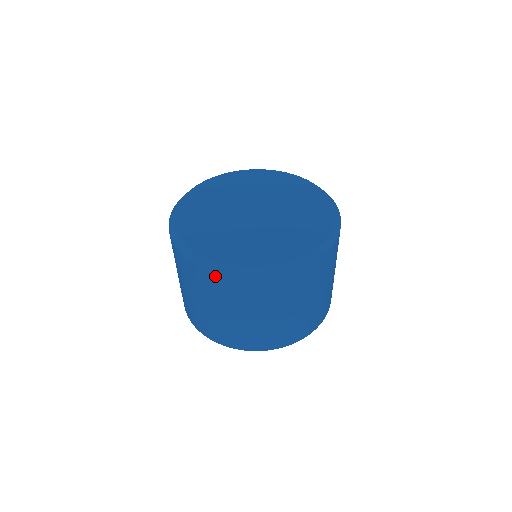
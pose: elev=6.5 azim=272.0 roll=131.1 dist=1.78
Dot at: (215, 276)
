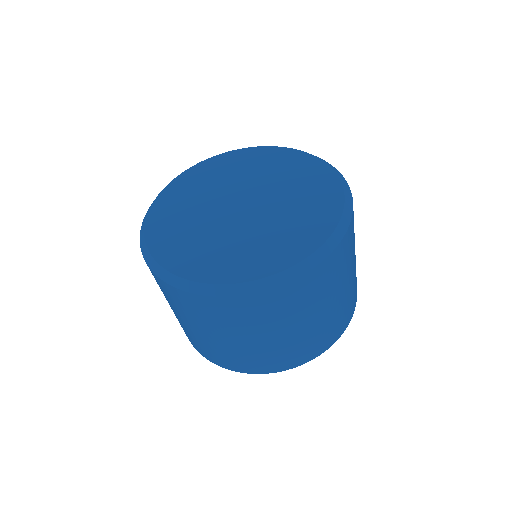
Dot at: (182, 294)
